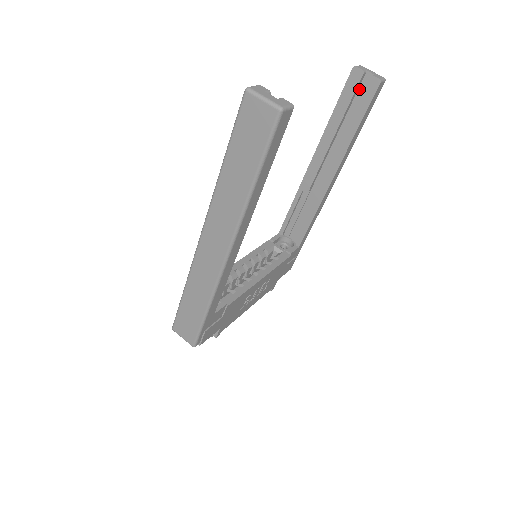
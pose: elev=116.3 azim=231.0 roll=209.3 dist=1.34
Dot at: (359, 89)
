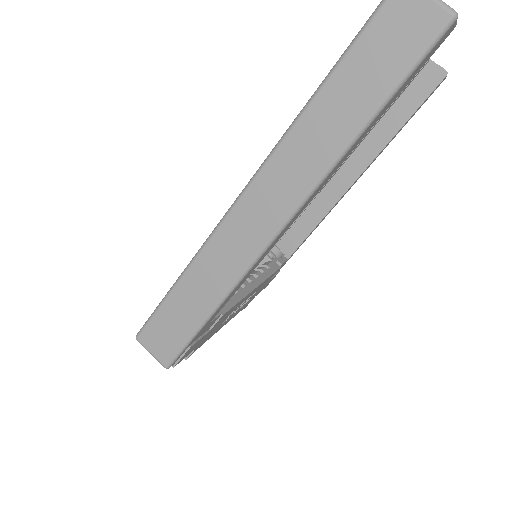
Dot at: (415, 79)
